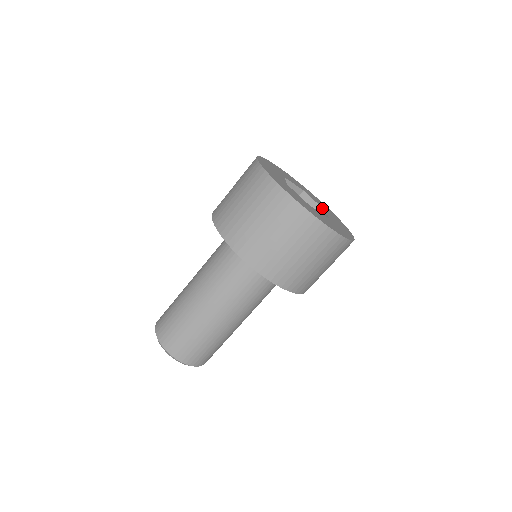
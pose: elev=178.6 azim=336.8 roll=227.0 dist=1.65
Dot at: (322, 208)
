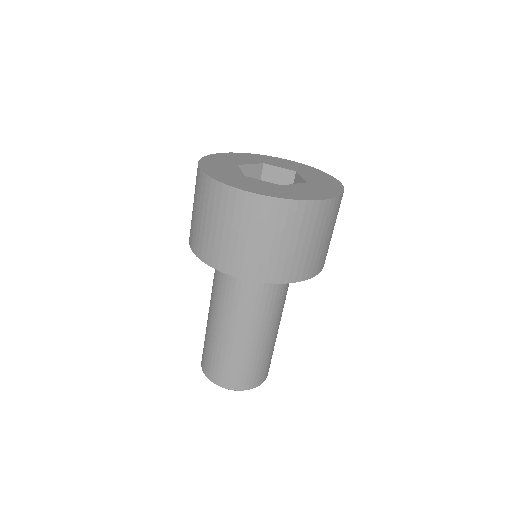
Dot at: (305, 181)
